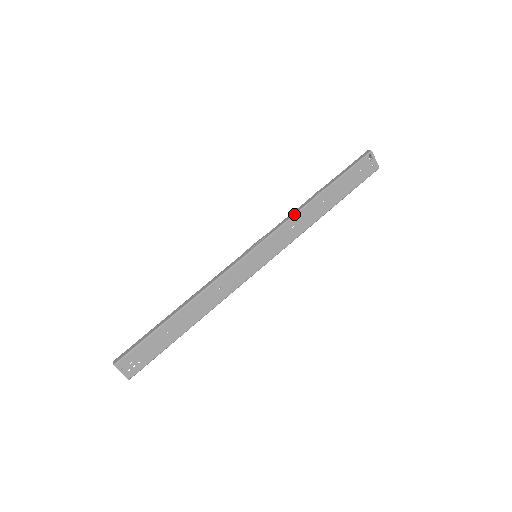
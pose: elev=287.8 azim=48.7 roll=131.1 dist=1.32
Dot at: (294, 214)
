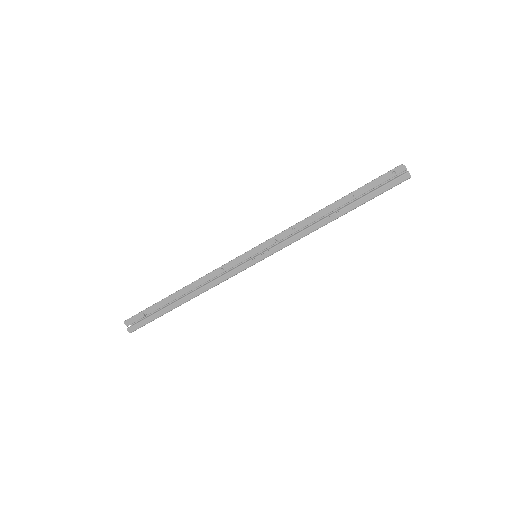
Dot at: occluded
